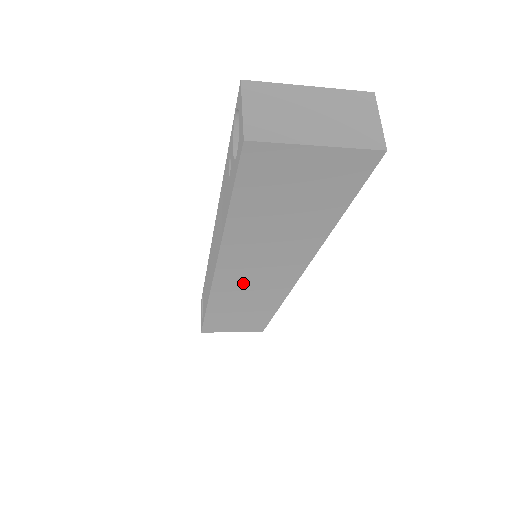
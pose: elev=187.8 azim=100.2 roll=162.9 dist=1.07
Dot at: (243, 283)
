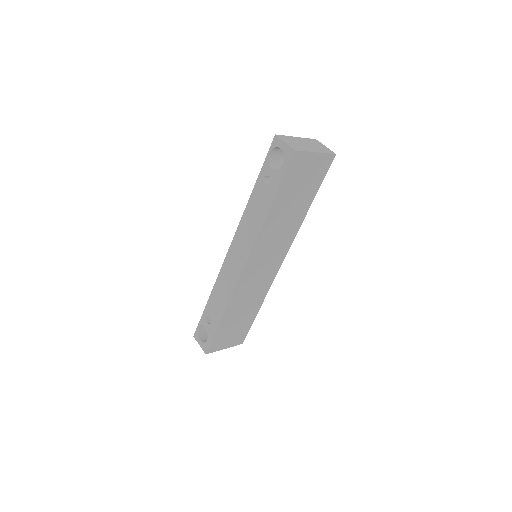
Dot at: (255, 273)
